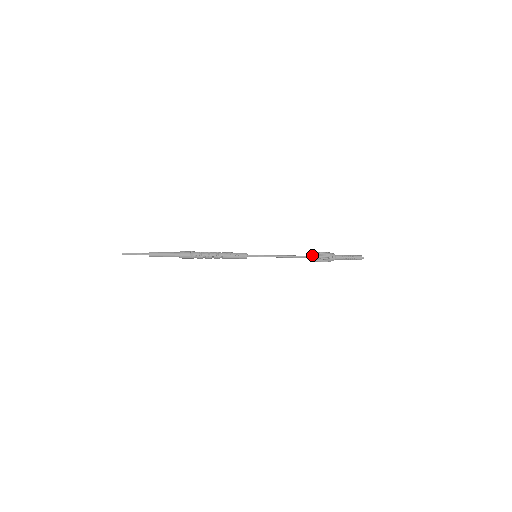
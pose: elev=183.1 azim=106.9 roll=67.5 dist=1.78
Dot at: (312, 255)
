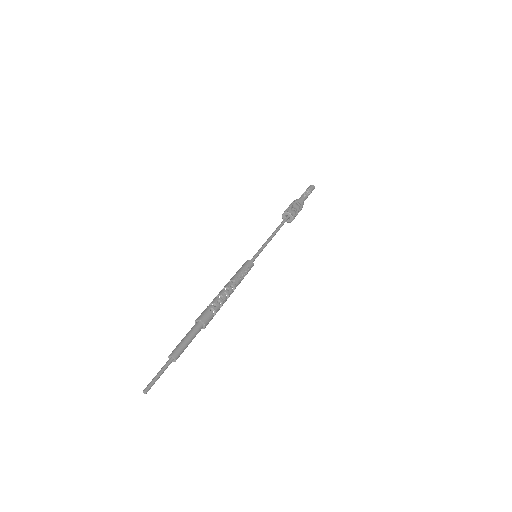
Dot at: (293, 217)
